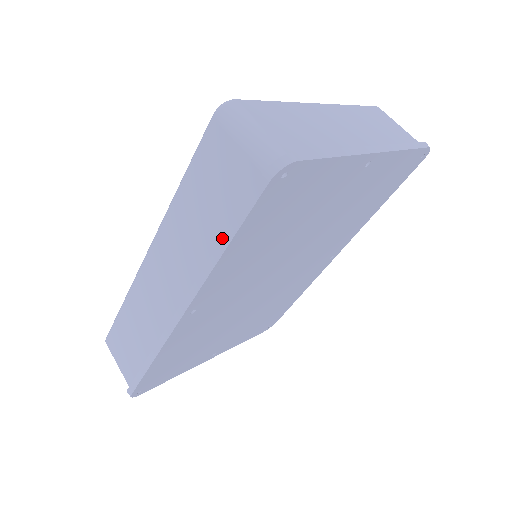
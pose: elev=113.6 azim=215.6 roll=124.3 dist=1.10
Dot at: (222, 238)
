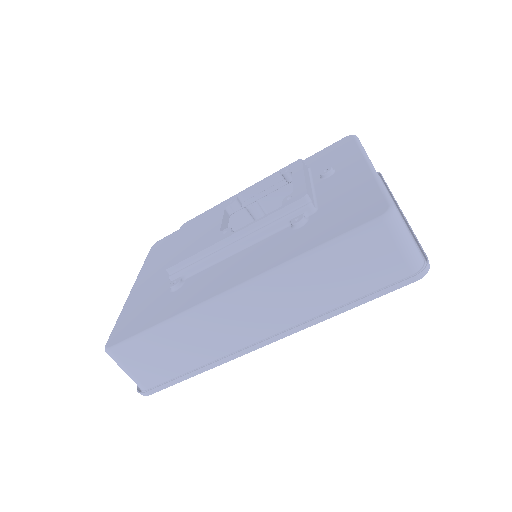
Dot at: (352, 303)
